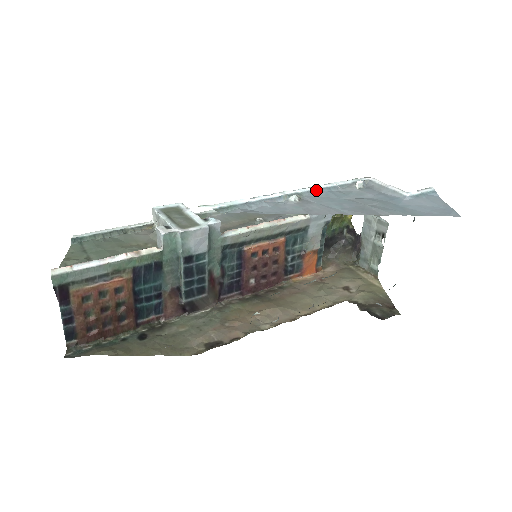
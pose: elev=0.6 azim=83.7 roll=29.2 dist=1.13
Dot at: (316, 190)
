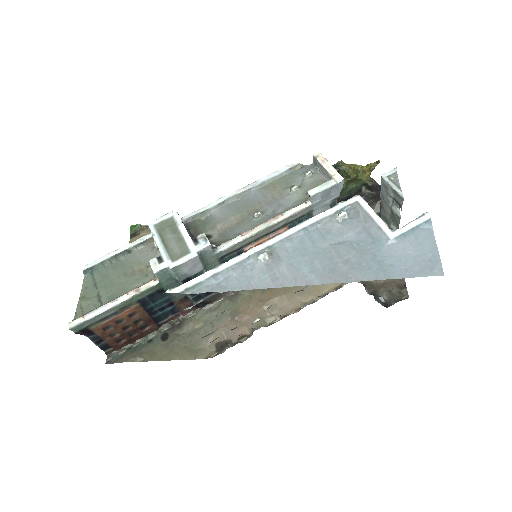
Dot at: (290, 236)
